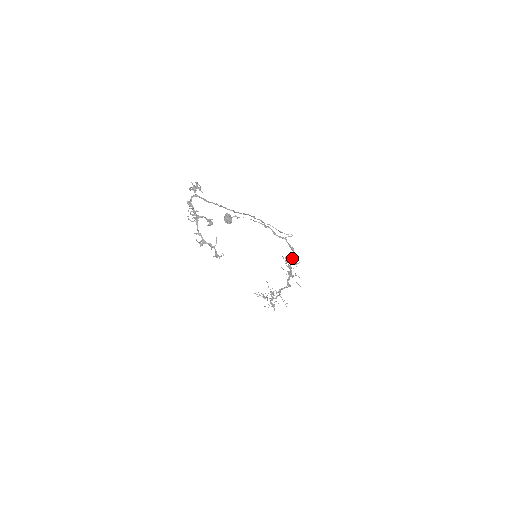
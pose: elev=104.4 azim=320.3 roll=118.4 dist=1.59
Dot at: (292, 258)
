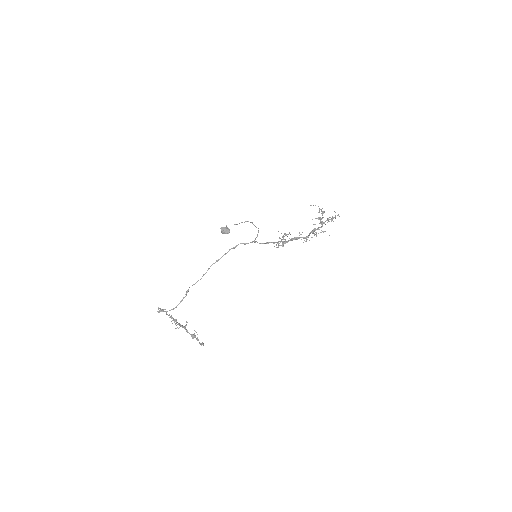
Dot at: (277, 242)
